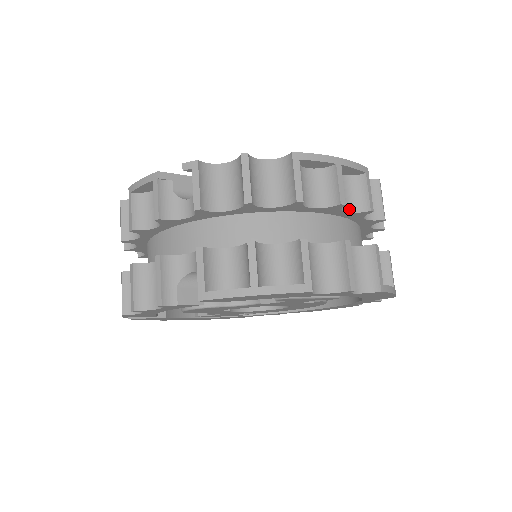
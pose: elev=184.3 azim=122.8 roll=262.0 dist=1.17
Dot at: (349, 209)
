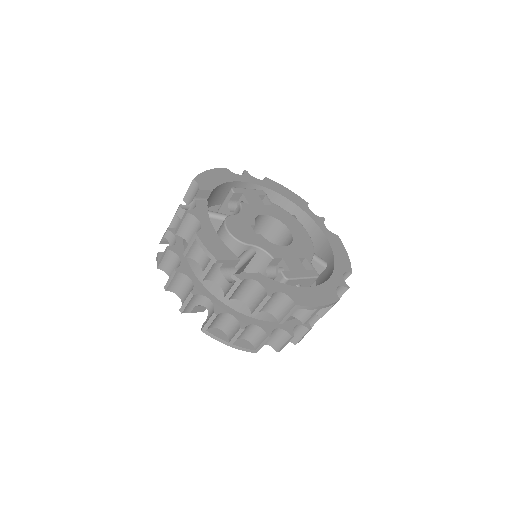
Dot at: occluded
